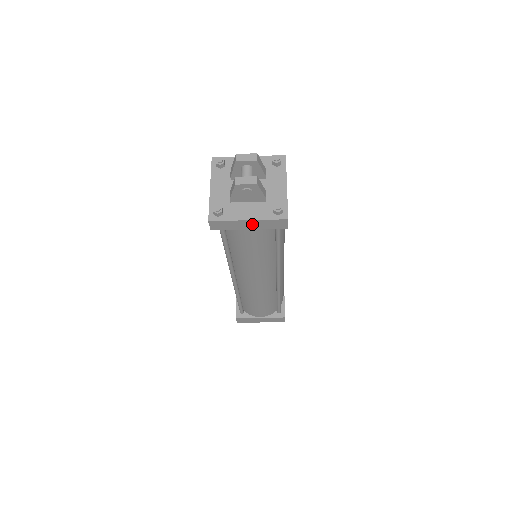
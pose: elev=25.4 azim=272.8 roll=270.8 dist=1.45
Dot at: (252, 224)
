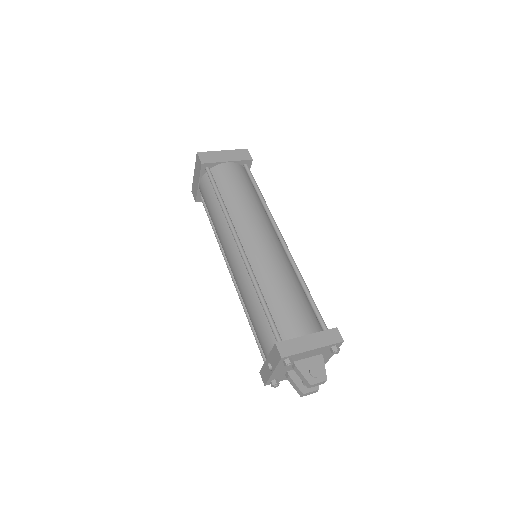
Dot at: occluded
